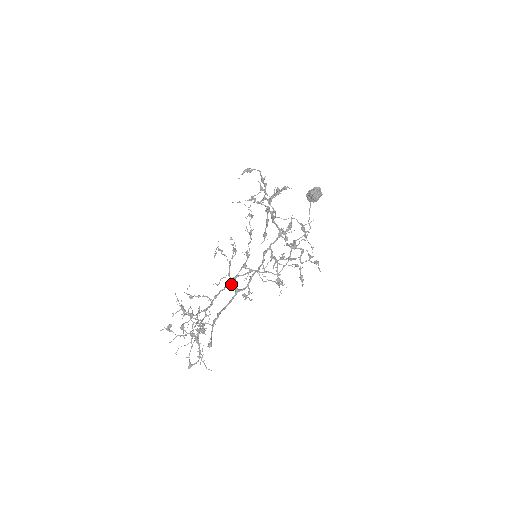
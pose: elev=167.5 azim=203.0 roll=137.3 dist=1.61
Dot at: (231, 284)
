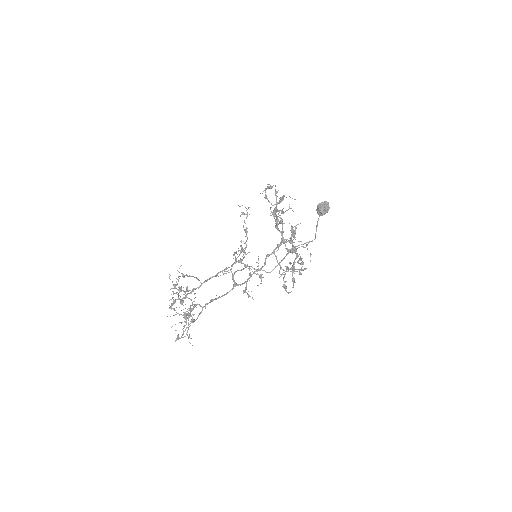
Dot at: (223, 273)
